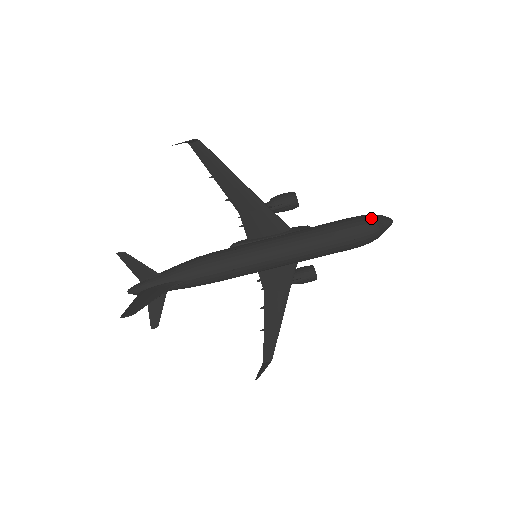
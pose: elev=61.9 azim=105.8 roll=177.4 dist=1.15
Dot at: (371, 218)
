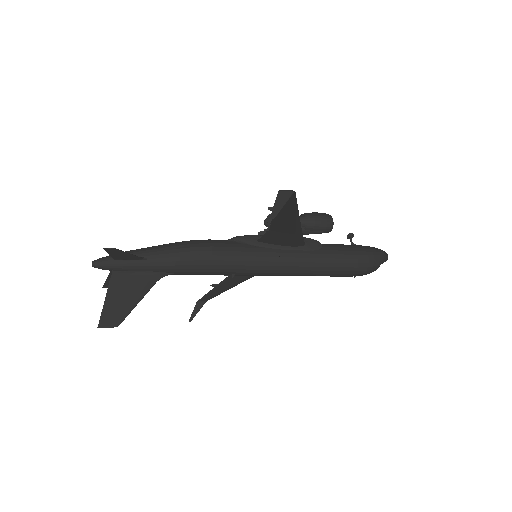
Dot at: (378, 260)
